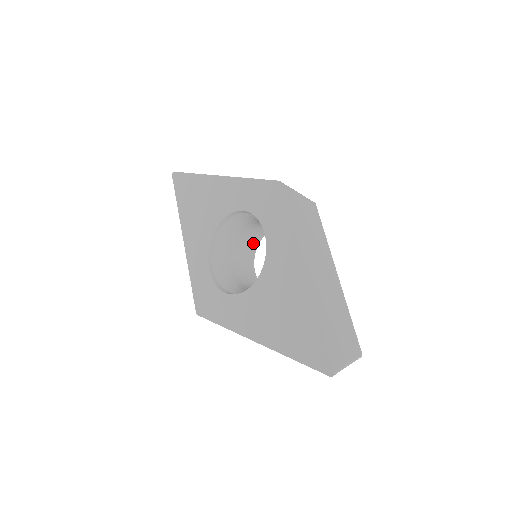
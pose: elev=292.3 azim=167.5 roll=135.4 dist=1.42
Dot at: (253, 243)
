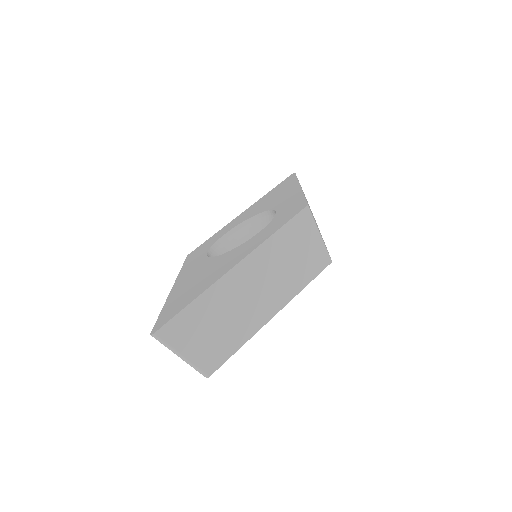
Dot at: occluded
